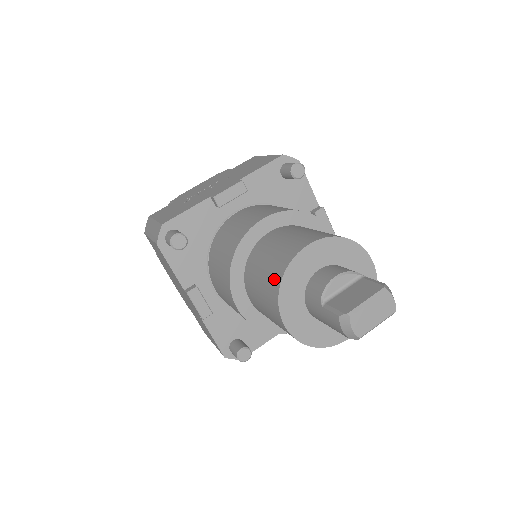
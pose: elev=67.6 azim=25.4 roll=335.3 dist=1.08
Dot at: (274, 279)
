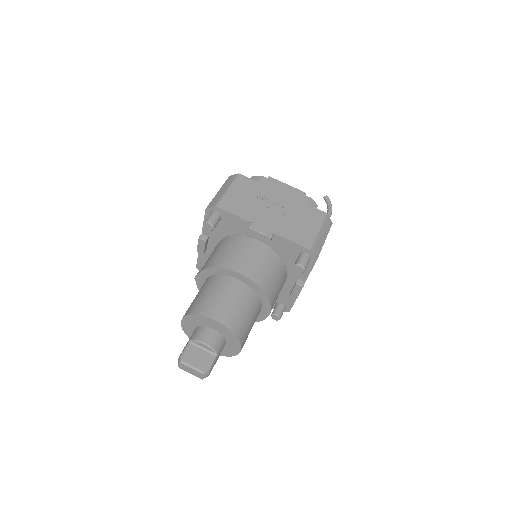
Dot at: (195, 308)
